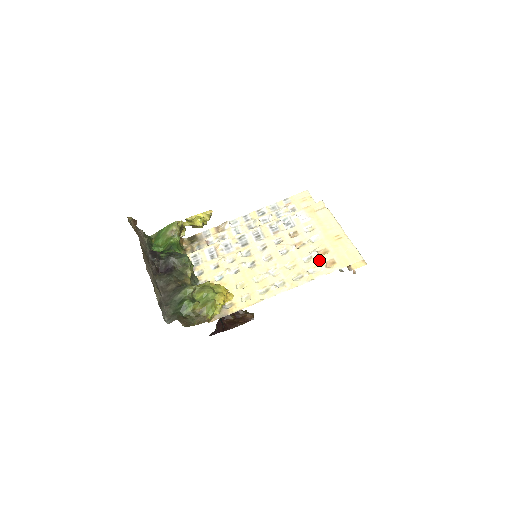
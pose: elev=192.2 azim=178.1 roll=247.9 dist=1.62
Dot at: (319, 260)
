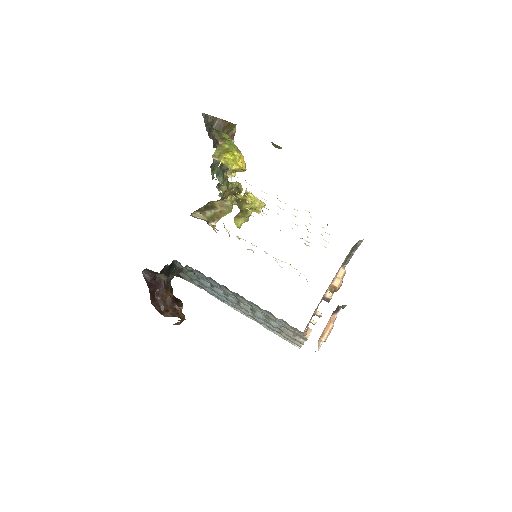
Dot at: occluded
